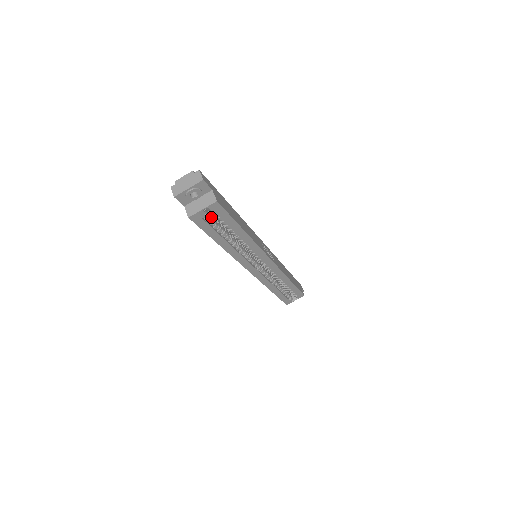
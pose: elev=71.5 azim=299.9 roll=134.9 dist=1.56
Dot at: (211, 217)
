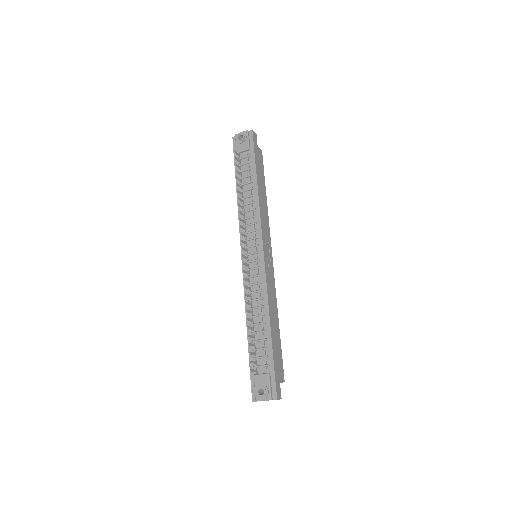
Dot at: occluded
